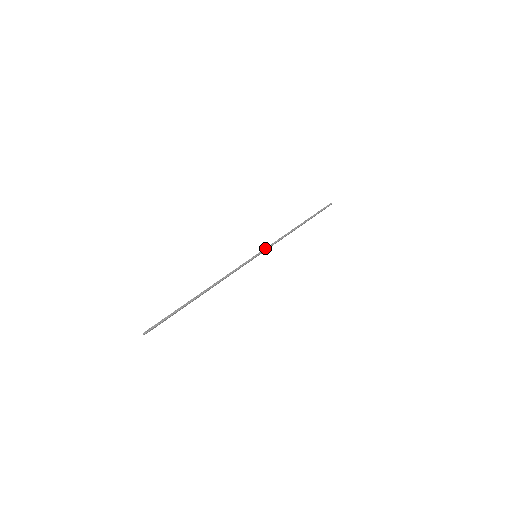
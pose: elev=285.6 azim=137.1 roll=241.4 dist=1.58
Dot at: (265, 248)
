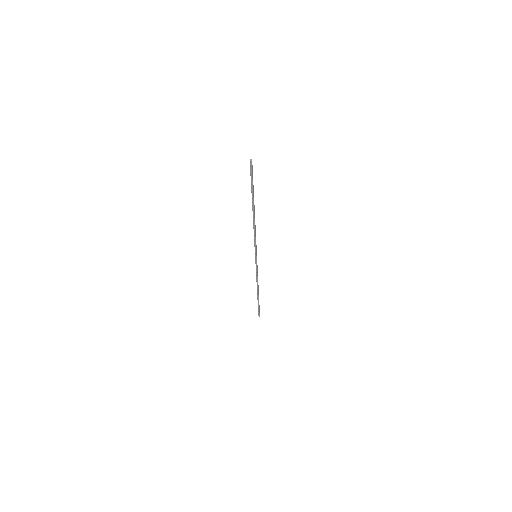
Dot at: (256, 262)
